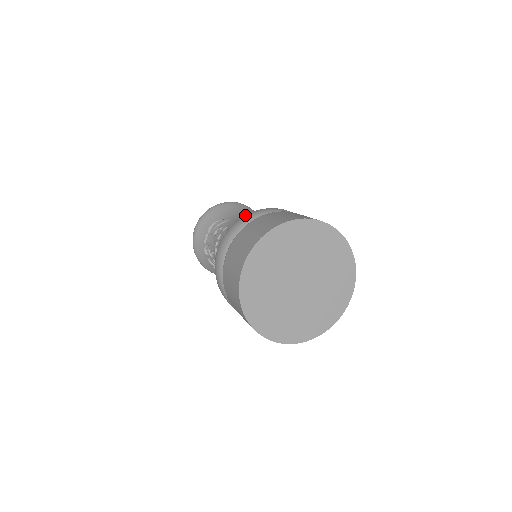
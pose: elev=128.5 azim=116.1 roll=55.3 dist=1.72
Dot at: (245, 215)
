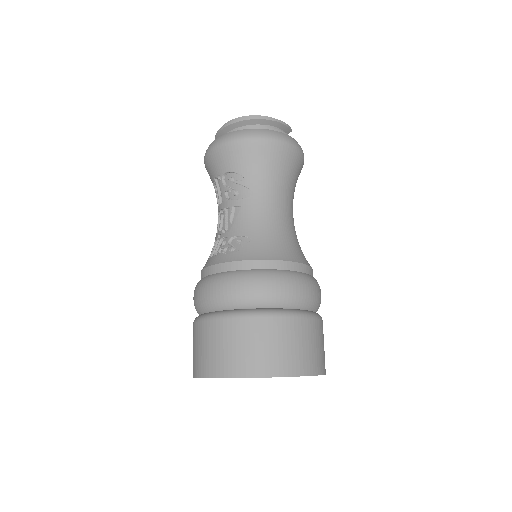
Dot at: (244, 283)
